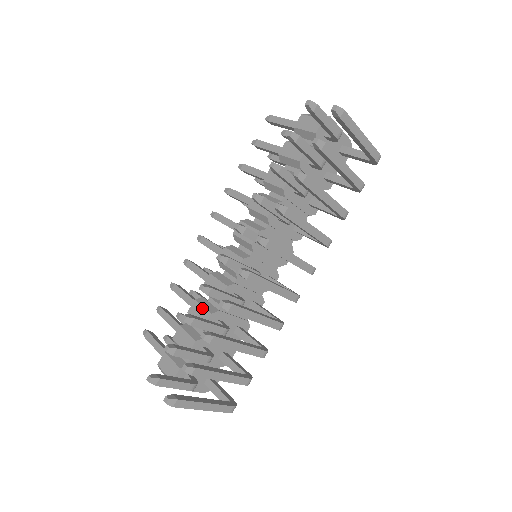
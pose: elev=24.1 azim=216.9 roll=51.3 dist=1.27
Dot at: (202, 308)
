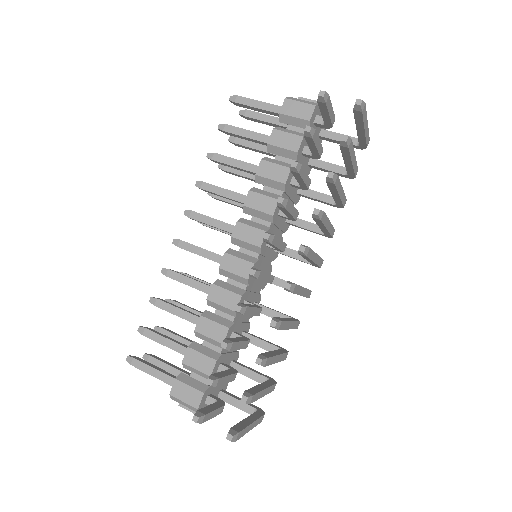
Dot at: (214, 323)
